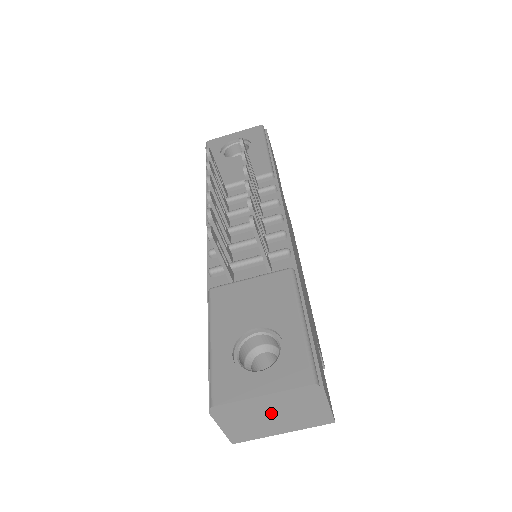
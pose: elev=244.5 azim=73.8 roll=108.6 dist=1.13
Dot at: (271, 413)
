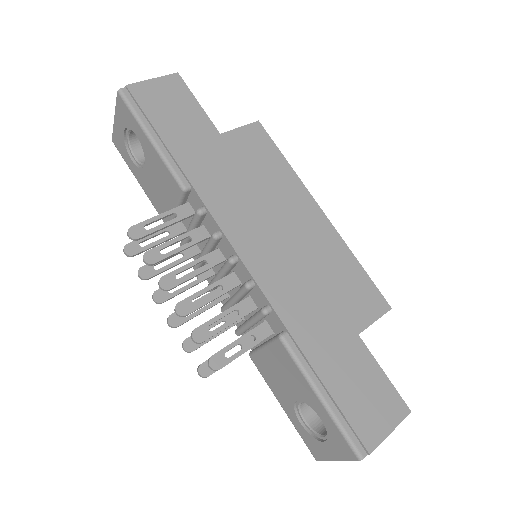
Dot at: occluded
